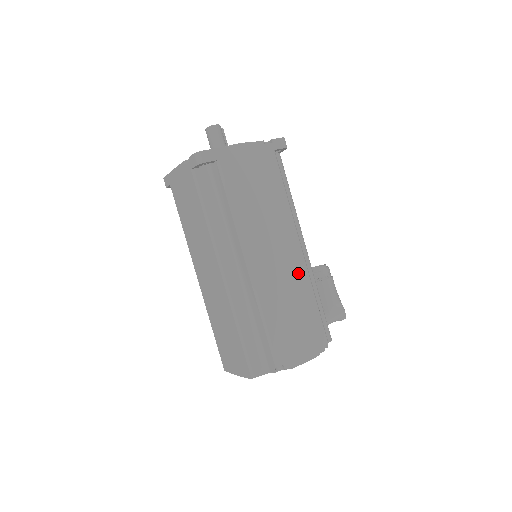
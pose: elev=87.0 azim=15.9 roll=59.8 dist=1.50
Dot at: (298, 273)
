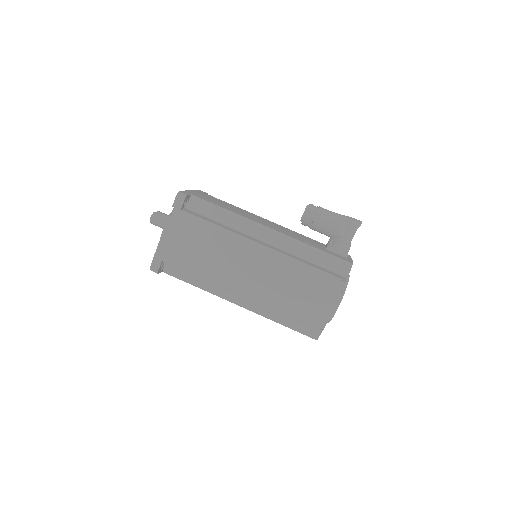
Dot at: (274, 263)
